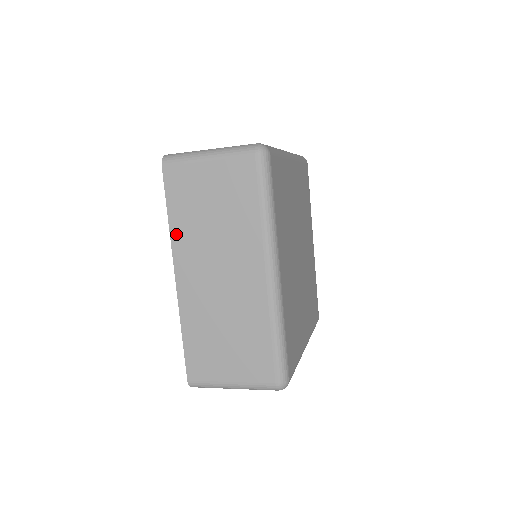
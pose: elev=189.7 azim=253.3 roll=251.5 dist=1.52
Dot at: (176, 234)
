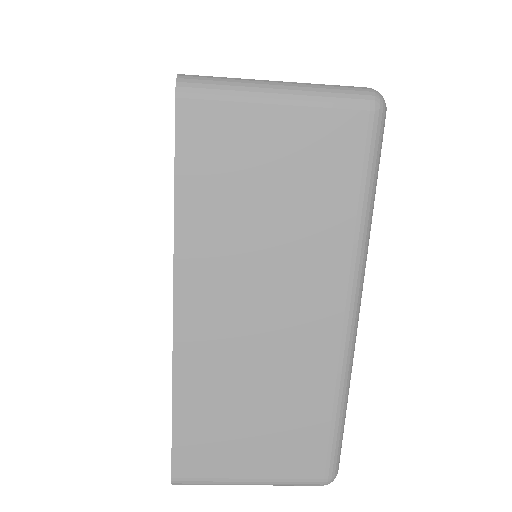
Dot at: (187, 234)
